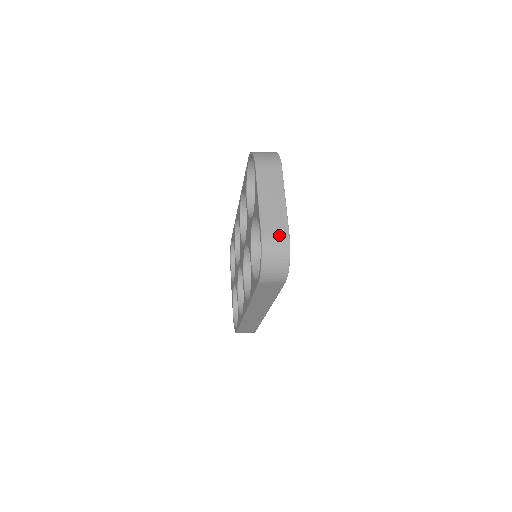
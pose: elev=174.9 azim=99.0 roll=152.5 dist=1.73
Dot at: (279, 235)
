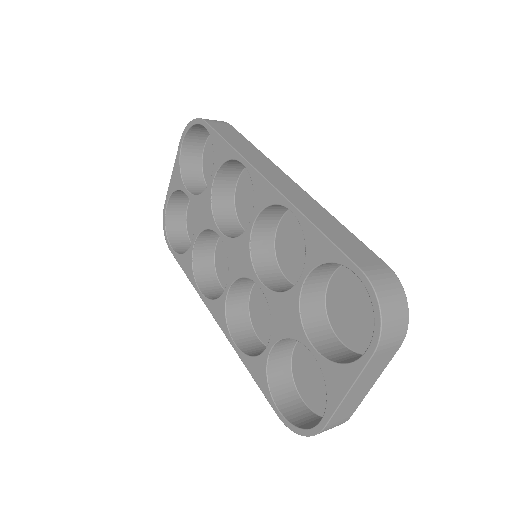
Dot at: (341, 422)
